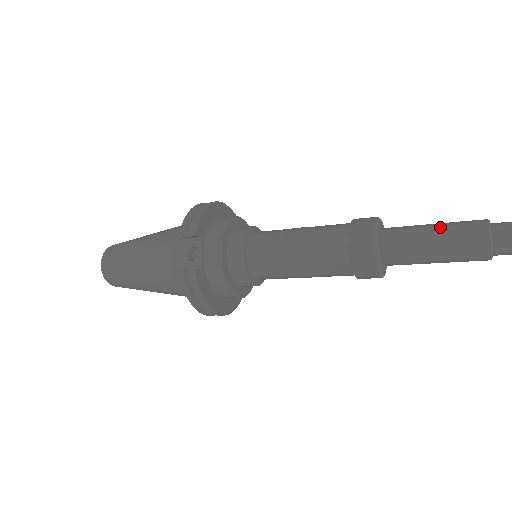
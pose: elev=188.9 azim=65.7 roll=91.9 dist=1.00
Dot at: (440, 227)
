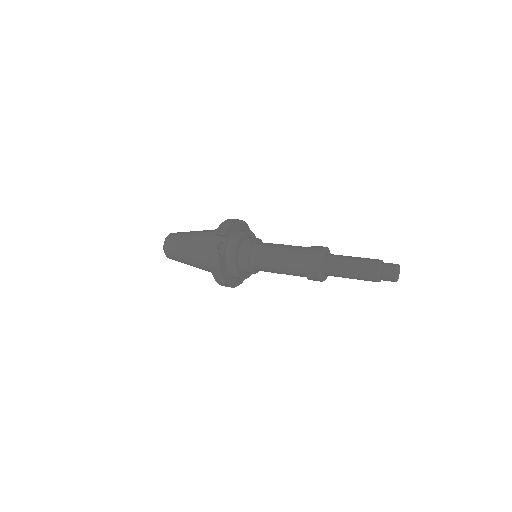
Dot at: (356, 259)
